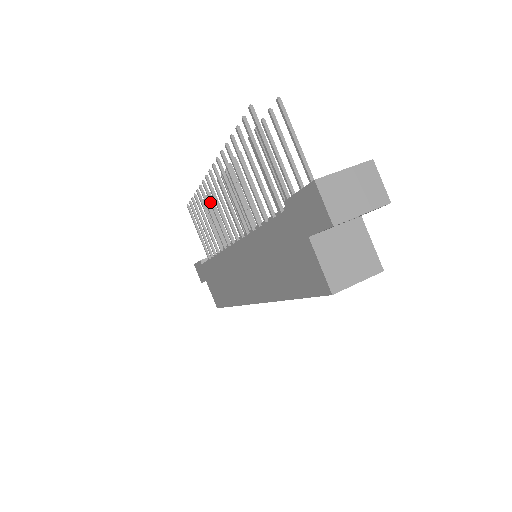
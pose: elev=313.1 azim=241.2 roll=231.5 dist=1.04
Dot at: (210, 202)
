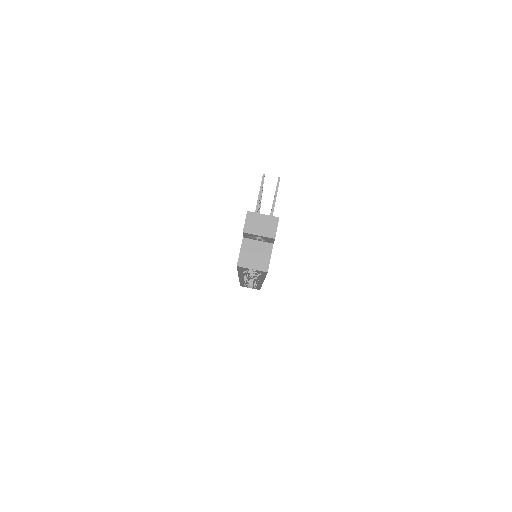
Dot at: occluded
